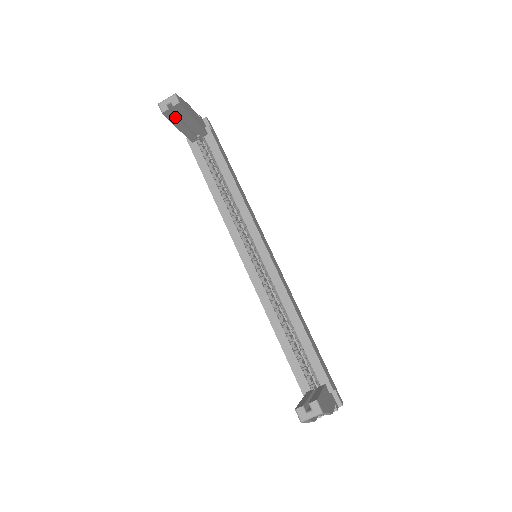
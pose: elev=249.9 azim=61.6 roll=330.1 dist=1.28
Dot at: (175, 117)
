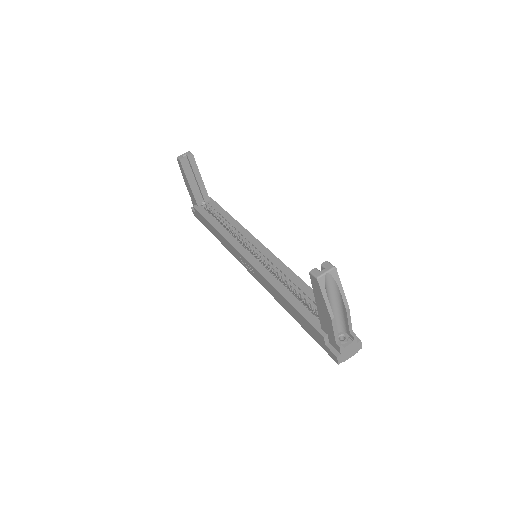
Dot at: (188, 169)
